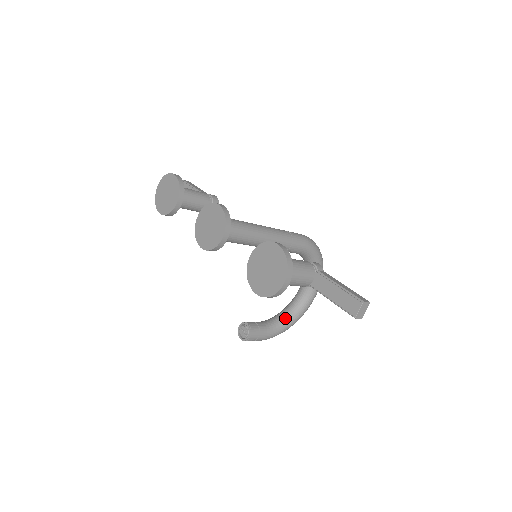
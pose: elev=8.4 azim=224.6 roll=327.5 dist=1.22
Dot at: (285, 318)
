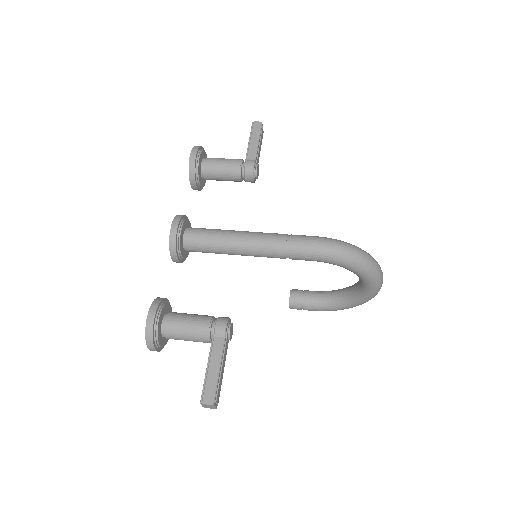
Dot at: (340, 299)
